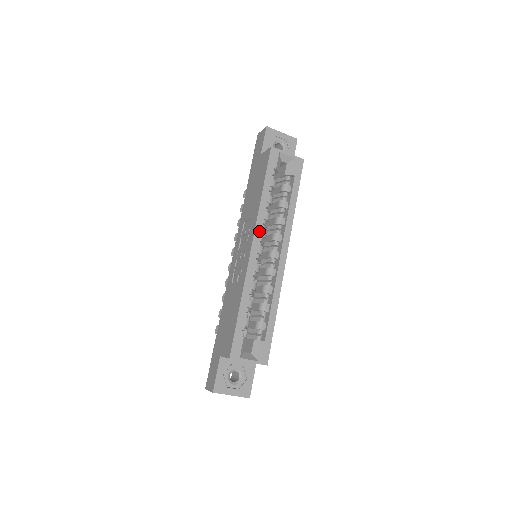
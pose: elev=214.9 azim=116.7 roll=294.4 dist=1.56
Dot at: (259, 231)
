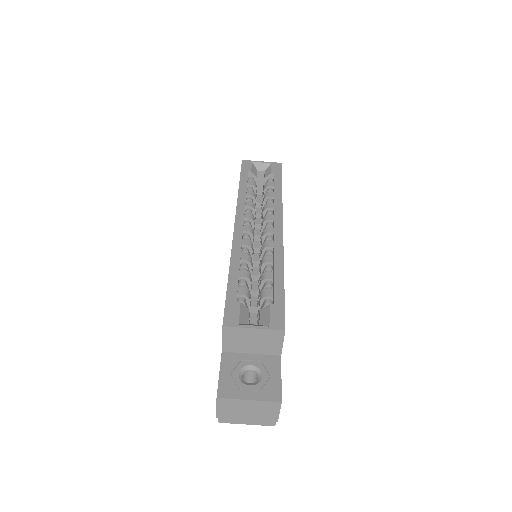
Dot at: (241, 212)
